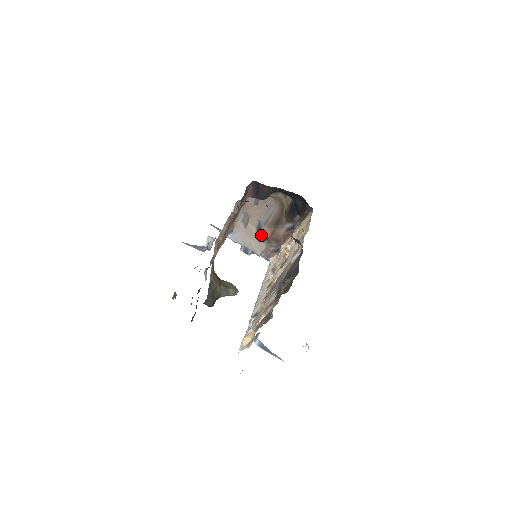
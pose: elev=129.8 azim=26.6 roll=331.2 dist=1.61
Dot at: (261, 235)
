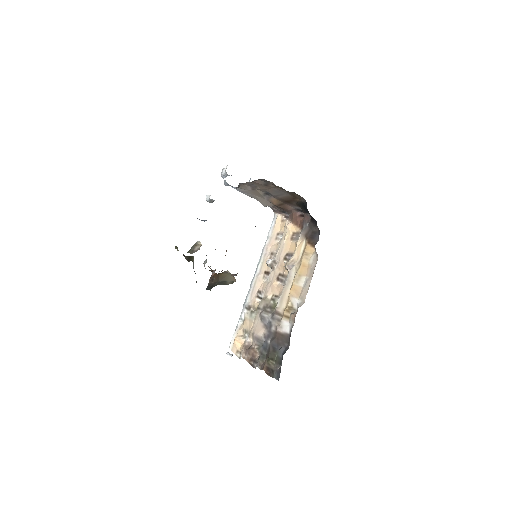
Dot at: (269, 199)
